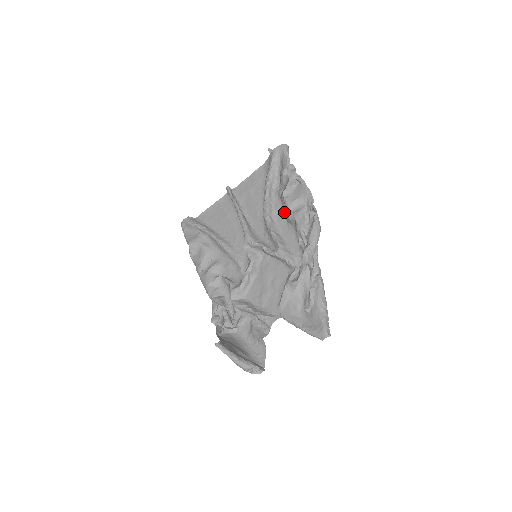
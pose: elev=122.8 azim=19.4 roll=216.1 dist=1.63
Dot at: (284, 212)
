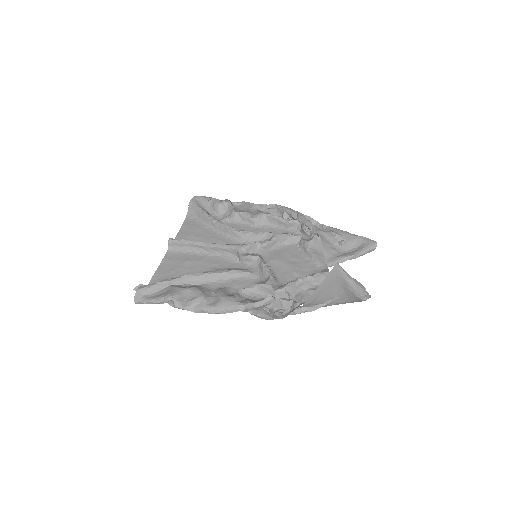
Dot at: (245, 224)
